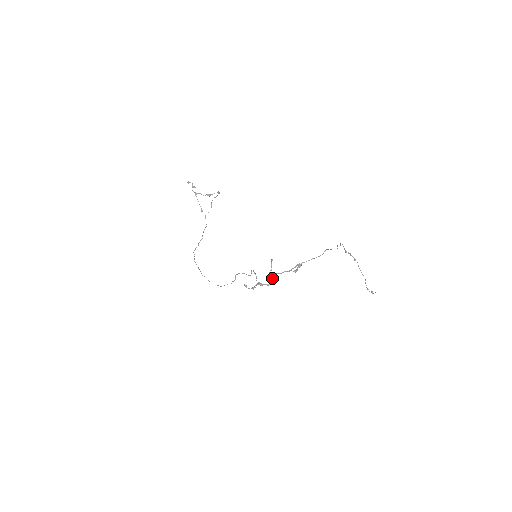
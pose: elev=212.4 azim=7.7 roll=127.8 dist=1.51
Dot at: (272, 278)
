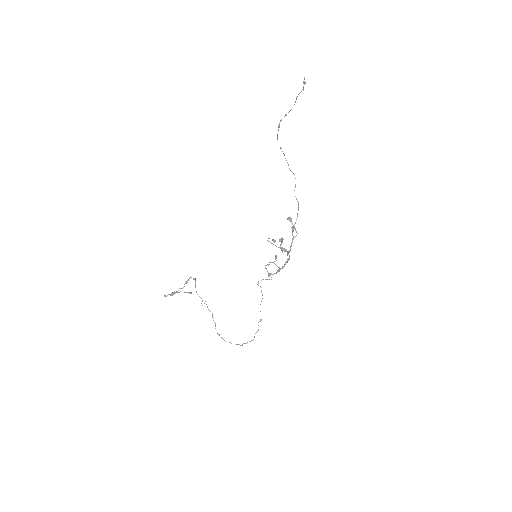
Dot at: (284, 250)
